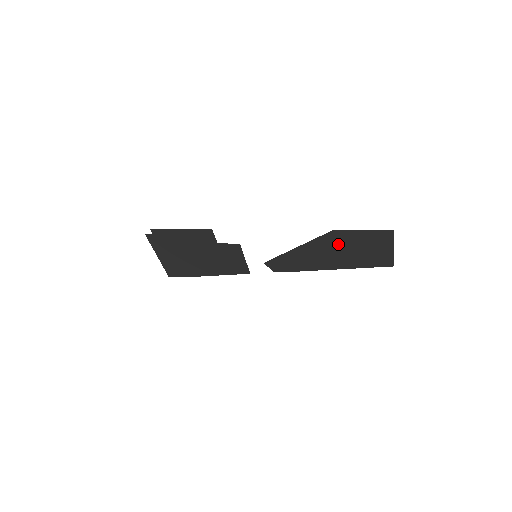
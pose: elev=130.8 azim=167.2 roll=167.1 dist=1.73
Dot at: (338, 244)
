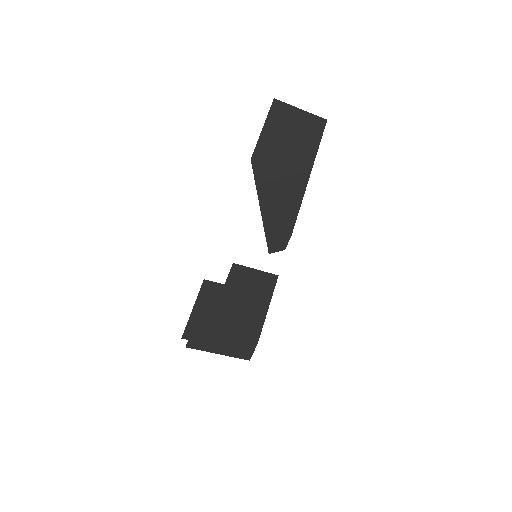
Dot at: (272, 164)
